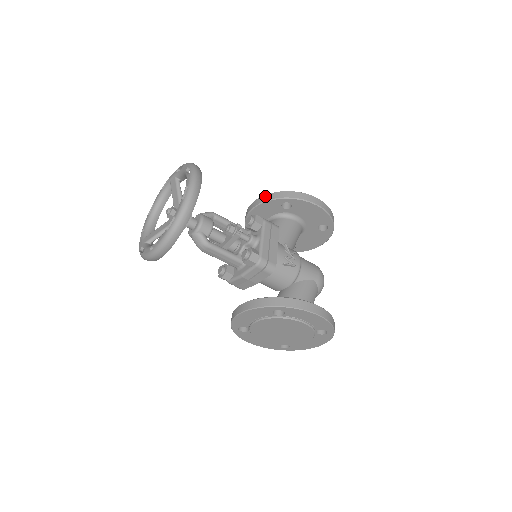
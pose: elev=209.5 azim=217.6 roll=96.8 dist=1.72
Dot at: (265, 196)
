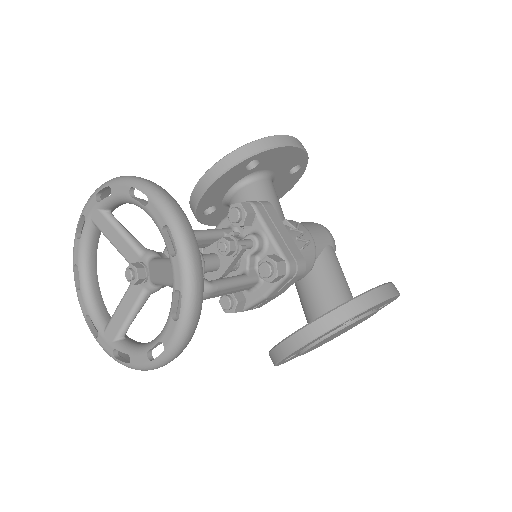
Dot at: (218, 165)
